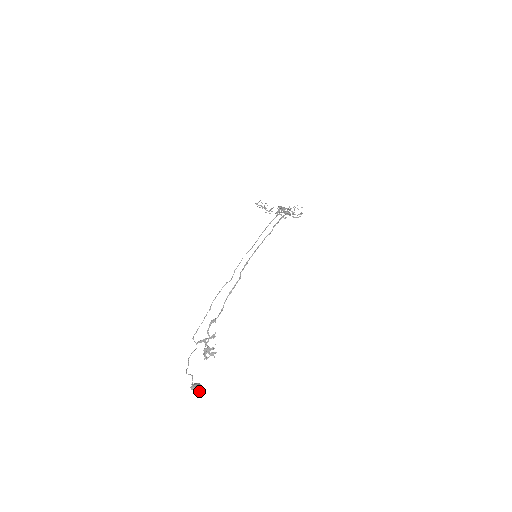
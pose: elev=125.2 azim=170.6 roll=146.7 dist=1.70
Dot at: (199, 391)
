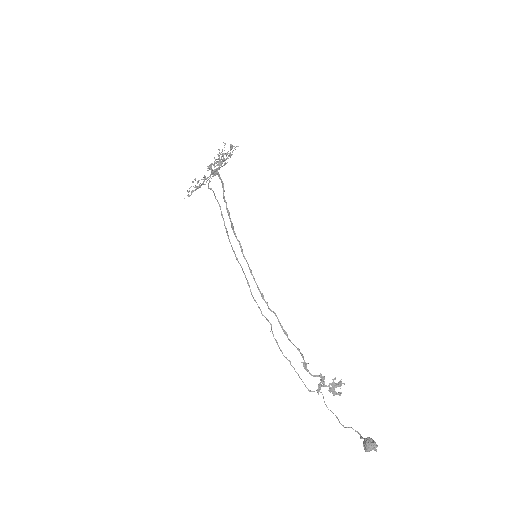
Dot at: (375, 448)
